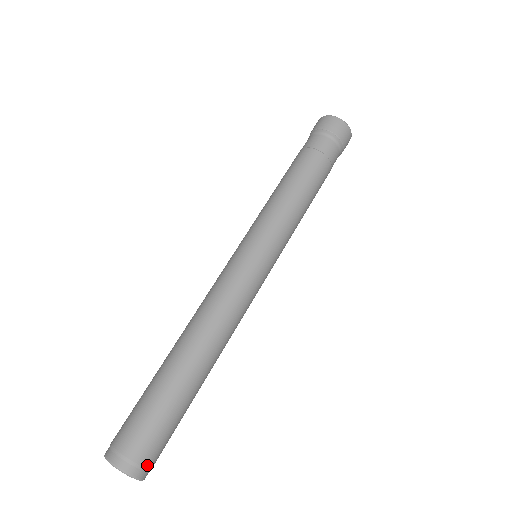
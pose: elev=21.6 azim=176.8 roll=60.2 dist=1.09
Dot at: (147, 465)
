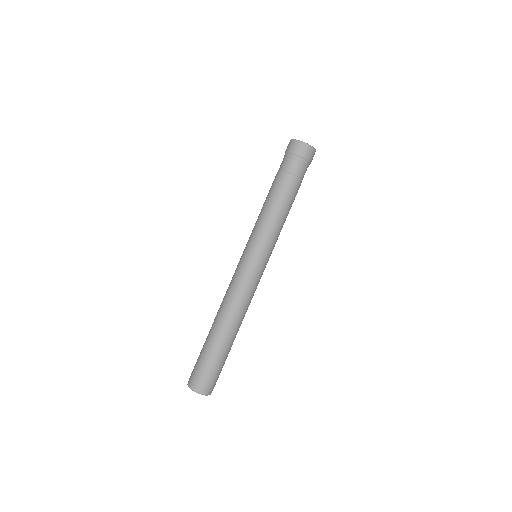
Dot at: (202, 386)
